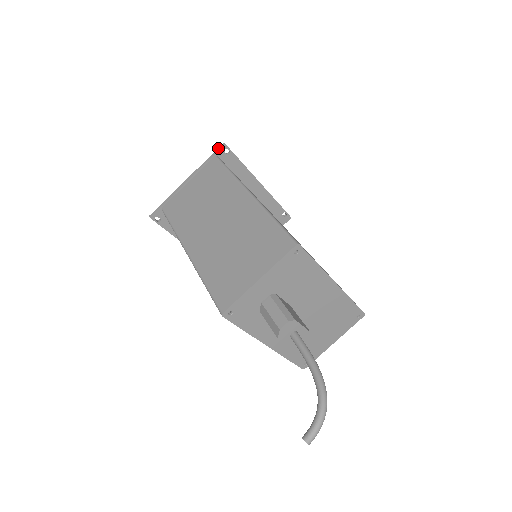
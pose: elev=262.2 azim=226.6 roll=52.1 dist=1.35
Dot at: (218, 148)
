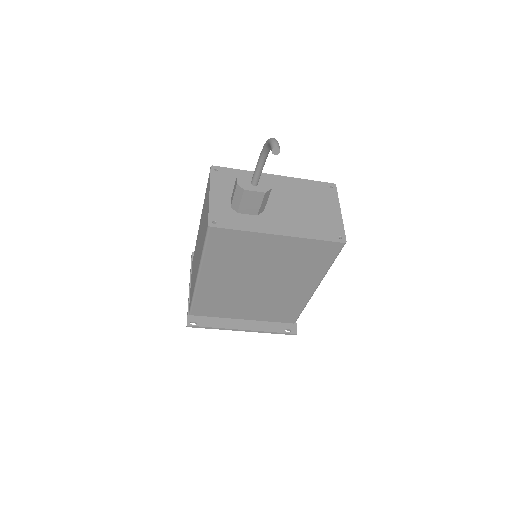
Dot at: (191, 258)
